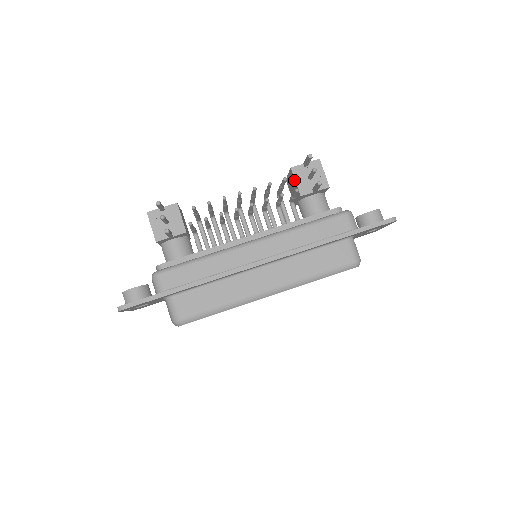
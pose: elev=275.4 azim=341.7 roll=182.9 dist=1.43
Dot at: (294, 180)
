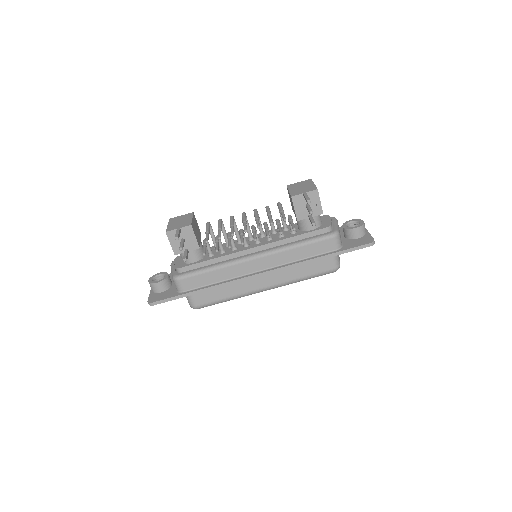
Dot at: (293, 206)
